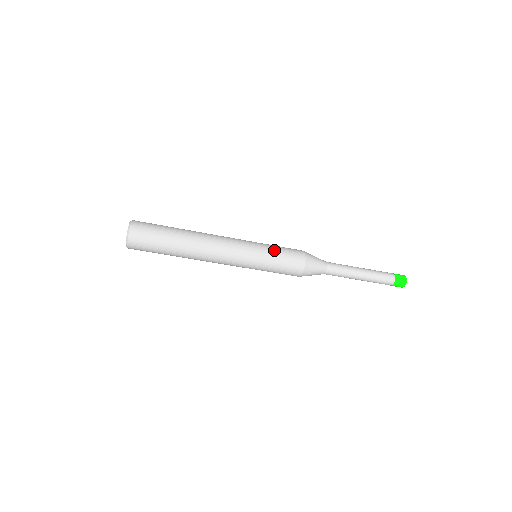
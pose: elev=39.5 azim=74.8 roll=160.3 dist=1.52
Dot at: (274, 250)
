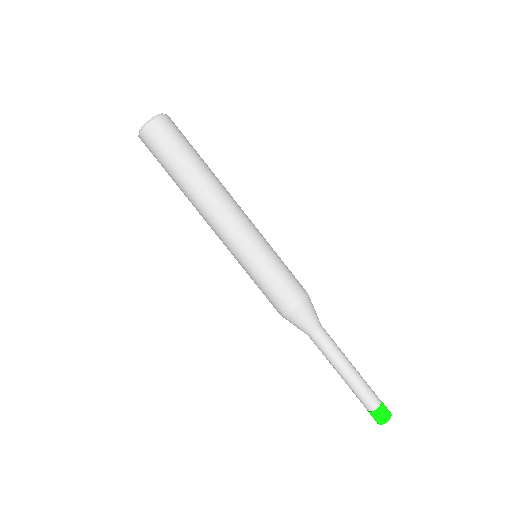
Dot at: occluded
